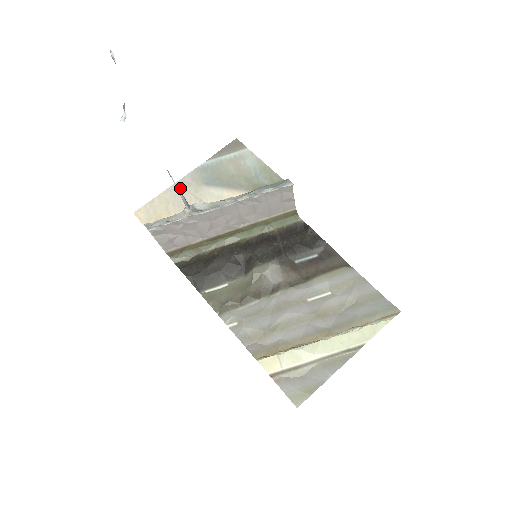
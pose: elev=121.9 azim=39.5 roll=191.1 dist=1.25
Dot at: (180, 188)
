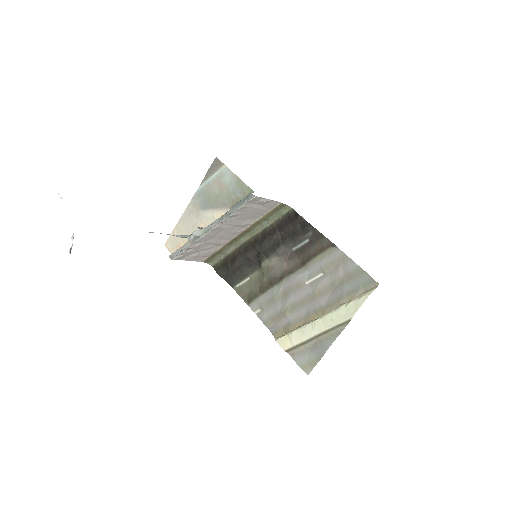
Dot at: (187, 216)
